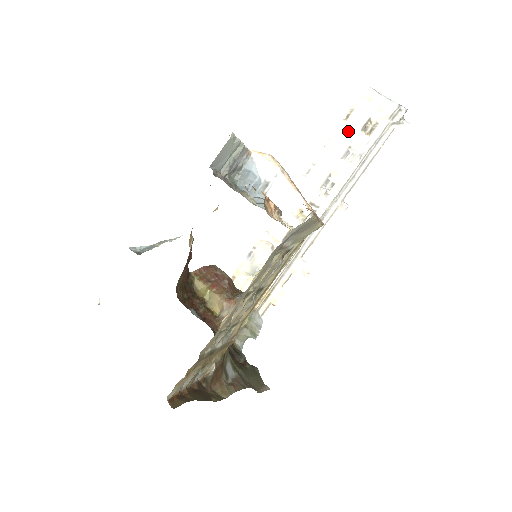
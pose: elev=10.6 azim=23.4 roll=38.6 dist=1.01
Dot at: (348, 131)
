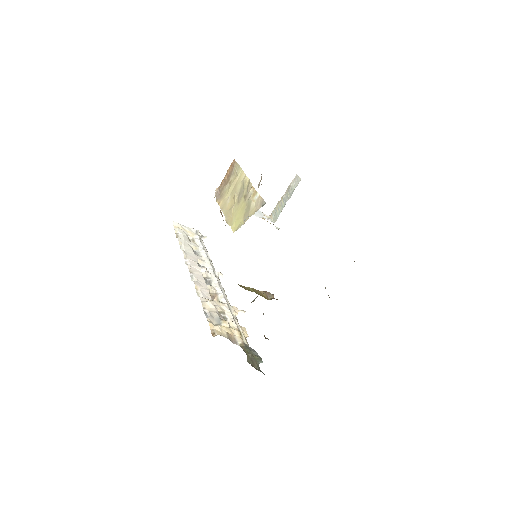
Dot at: (185, 241)
